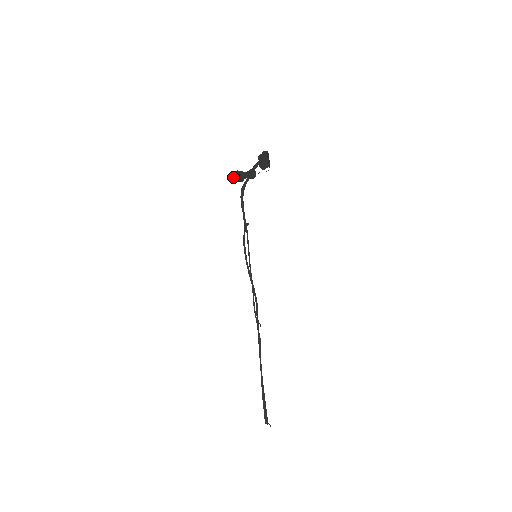
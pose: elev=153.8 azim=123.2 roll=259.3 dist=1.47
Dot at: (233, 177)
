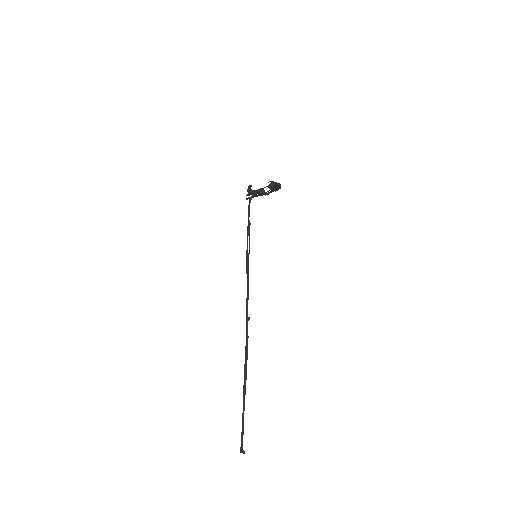
Dot at: (248, 197)
